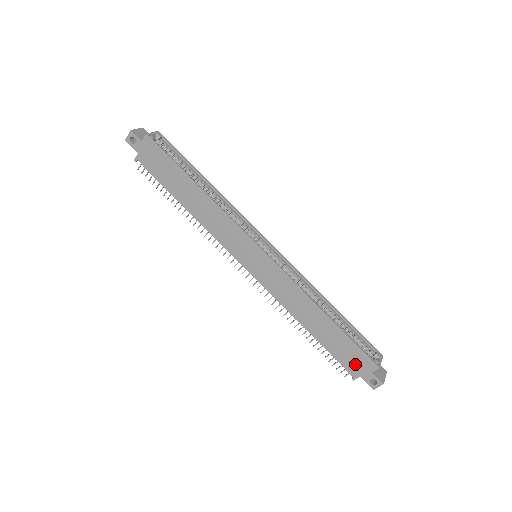
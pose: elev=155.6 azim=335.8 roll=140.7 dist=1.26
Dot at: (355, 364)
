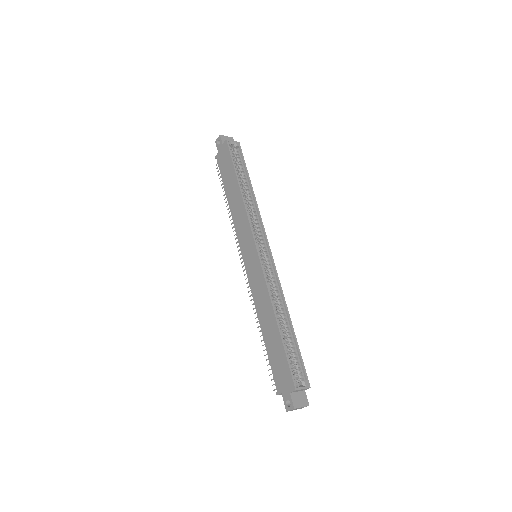
Dot at: (282, 379)
